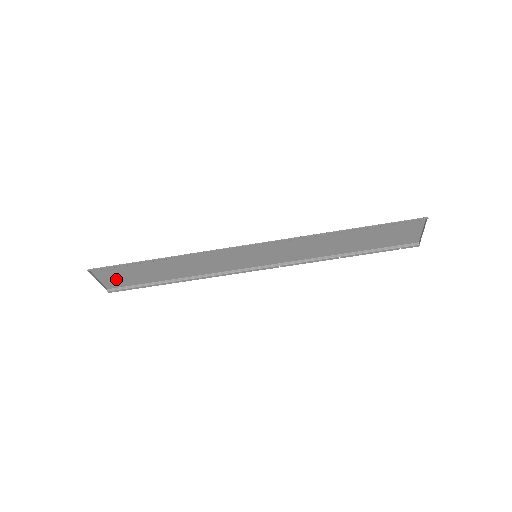
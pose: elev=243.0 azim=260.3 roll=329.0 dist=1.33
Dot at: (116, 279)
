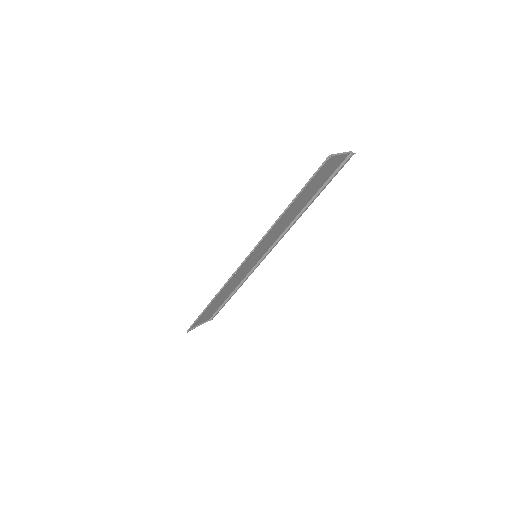
Dot at: (206, 317)
